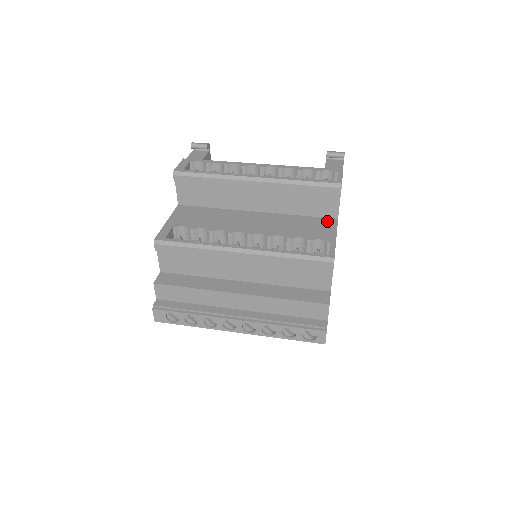
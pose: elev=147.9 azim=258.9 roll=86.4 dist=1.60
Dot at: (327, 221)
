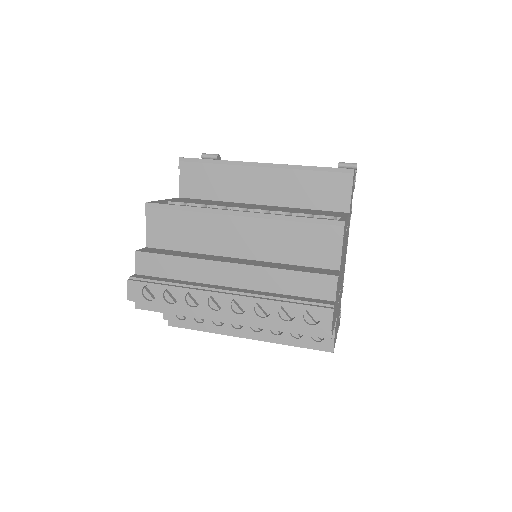
Dot at: (337, 212)
